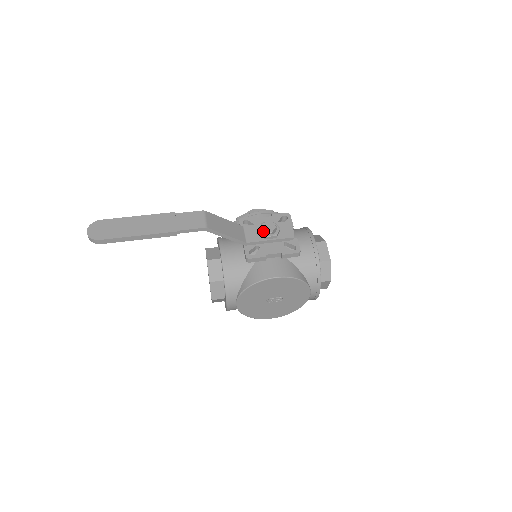
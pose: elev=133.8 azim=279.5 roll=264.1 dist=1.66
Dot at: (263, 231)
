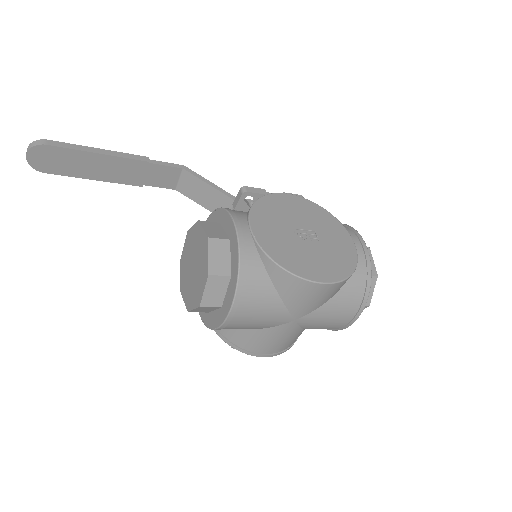
Dot at: occluded
